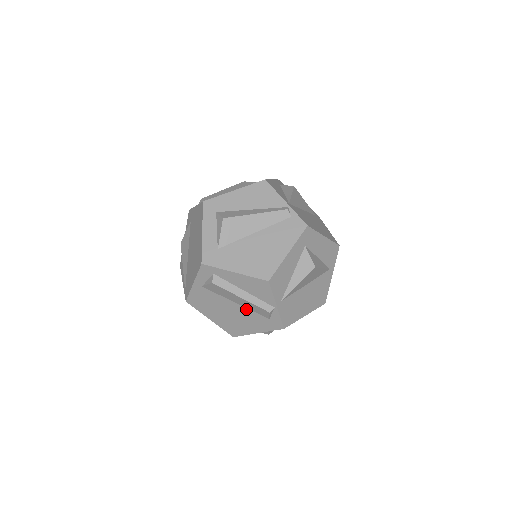
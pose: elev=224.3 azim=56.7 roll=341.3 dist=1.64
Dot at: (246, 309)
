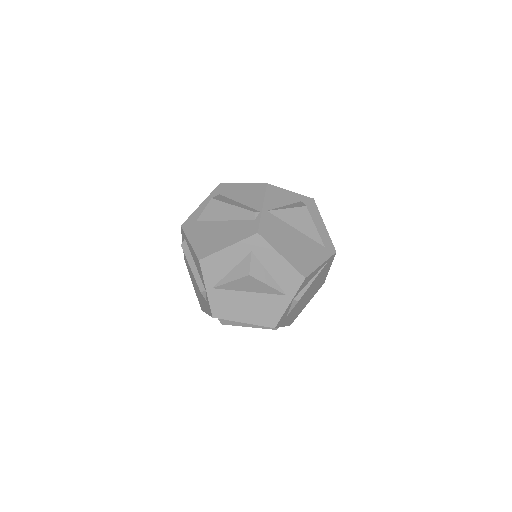
Dot at: occluded
